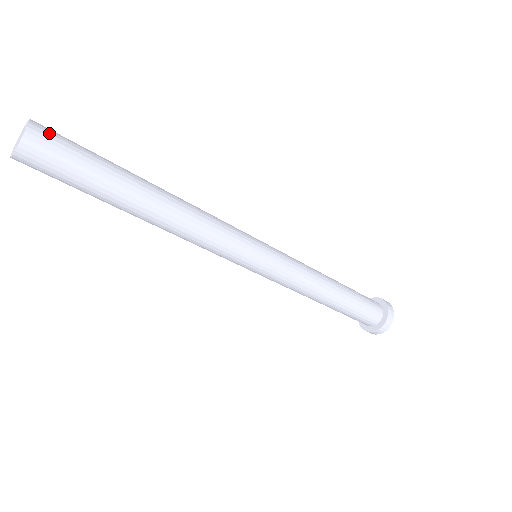
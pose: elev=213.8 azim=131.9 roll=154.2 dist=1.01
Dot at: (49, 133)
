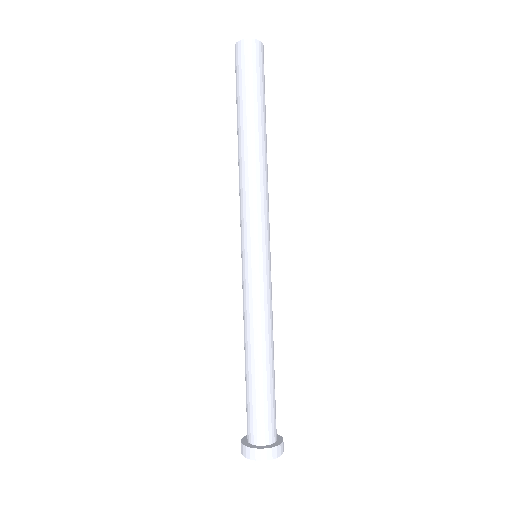
Dot at: (263, 56)
